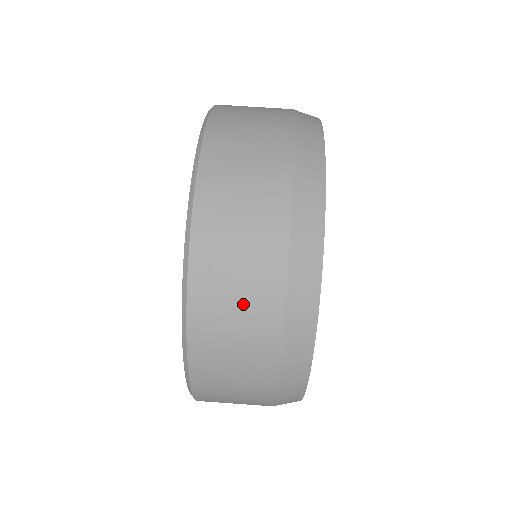
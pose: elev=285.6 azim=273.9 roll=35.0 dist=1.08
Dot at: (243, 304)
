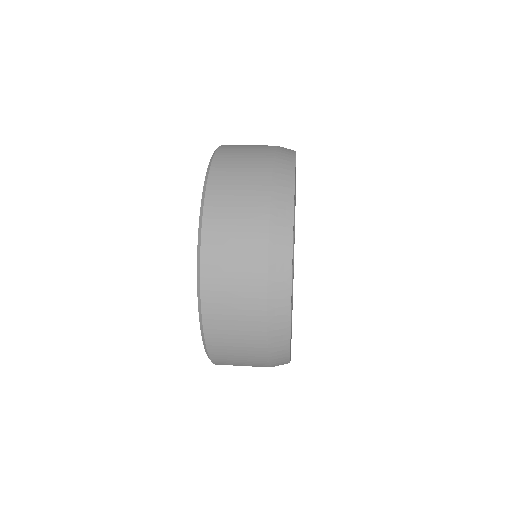
Dot at: (238, 289)
